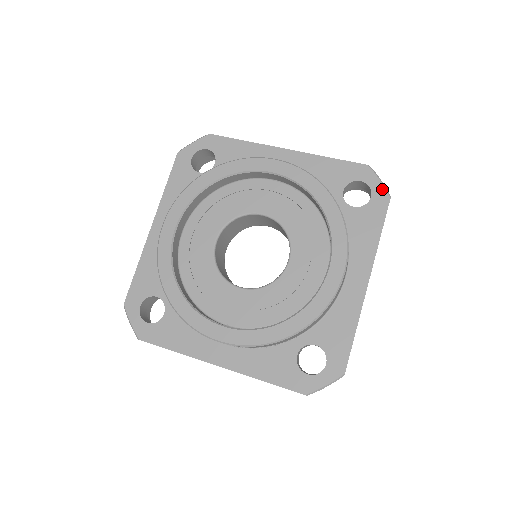
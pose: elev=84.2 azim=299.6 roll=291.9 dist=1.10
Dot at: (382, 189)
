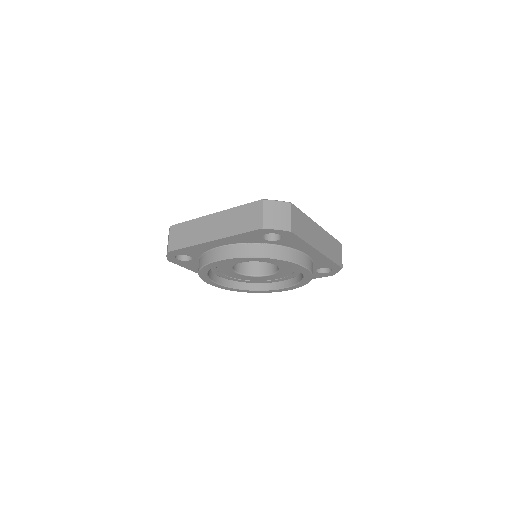
Dot at: (335, 273)
